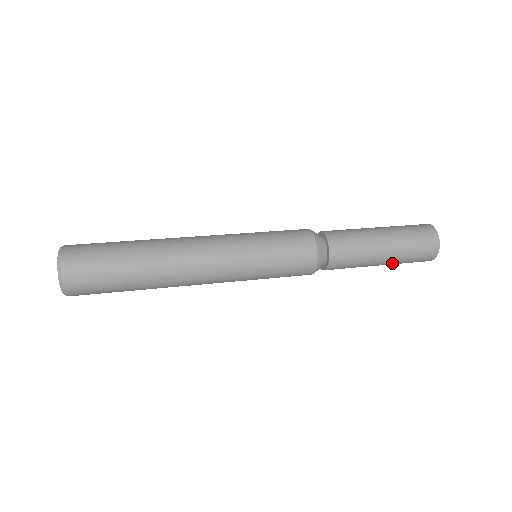
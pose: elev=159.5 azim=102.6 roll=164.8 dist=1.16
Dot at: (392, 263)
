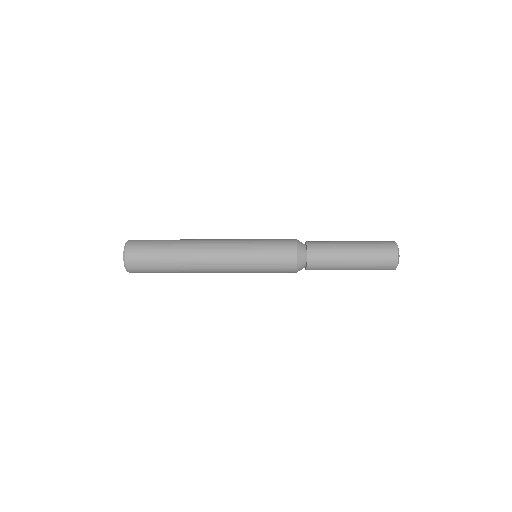
Dot at: occluded
